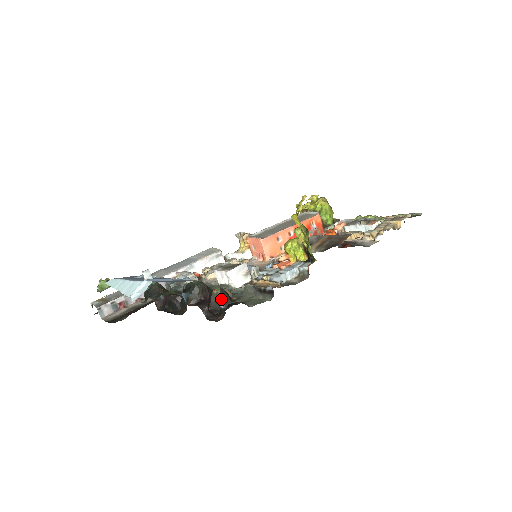
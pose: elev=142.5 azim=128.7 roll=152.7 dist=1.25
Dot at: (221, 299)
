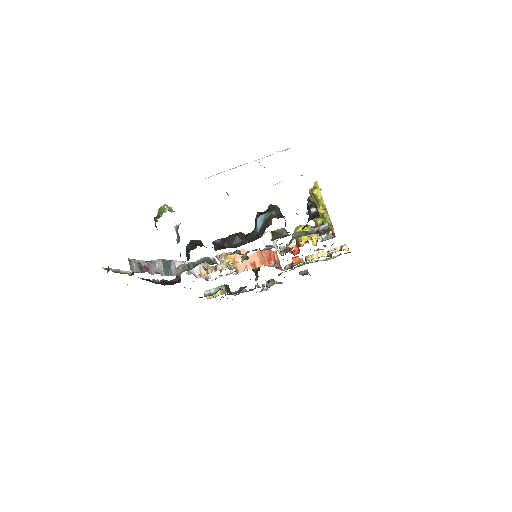
Dot at: (313, 204)
